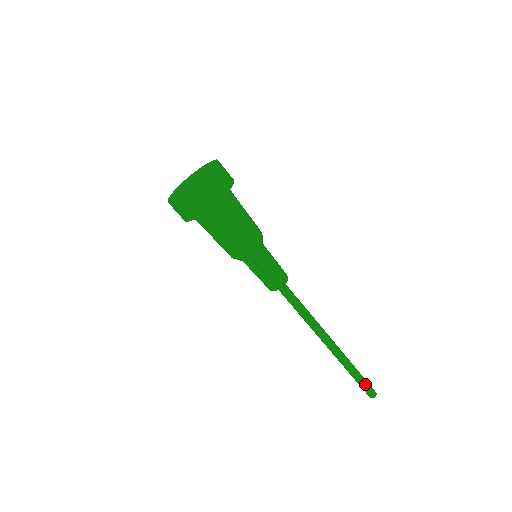
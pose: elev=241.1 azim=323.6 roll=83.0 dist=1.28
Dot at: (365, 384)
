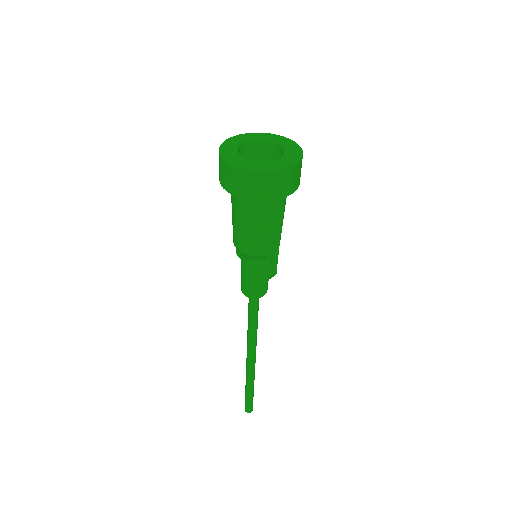
Dot at: occluded
